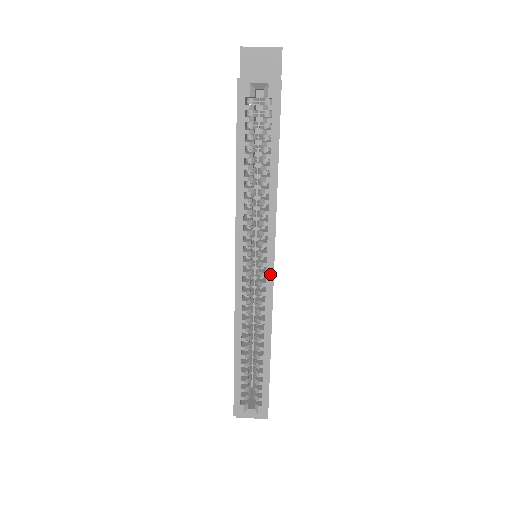
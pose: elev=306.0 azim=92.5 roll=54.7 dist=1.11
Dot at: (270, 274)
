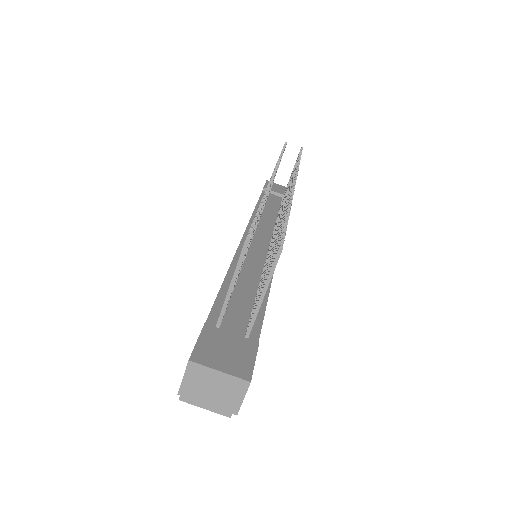
Dot at: occluded
